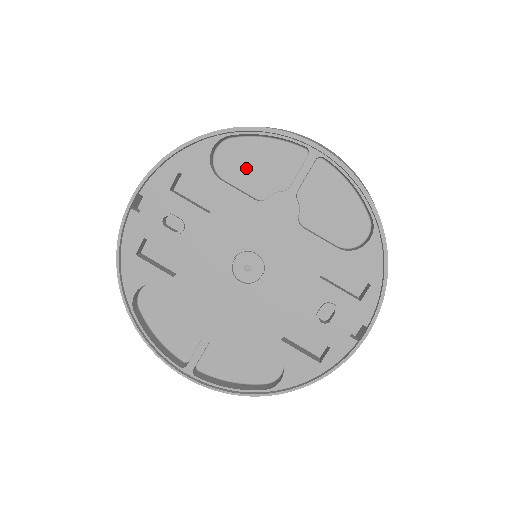
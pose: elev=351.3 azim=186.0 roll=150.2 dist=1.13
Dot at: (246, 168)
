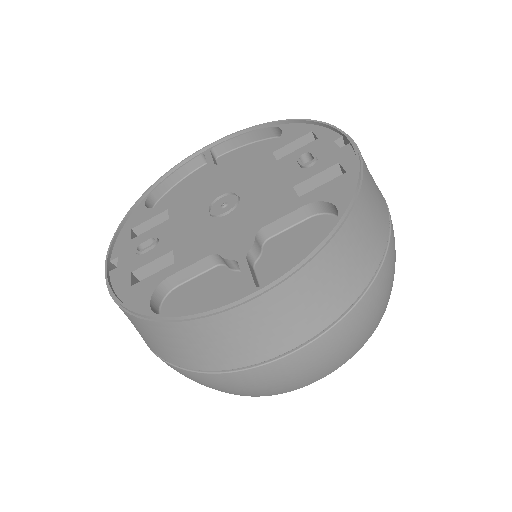
Dot at: occluded
